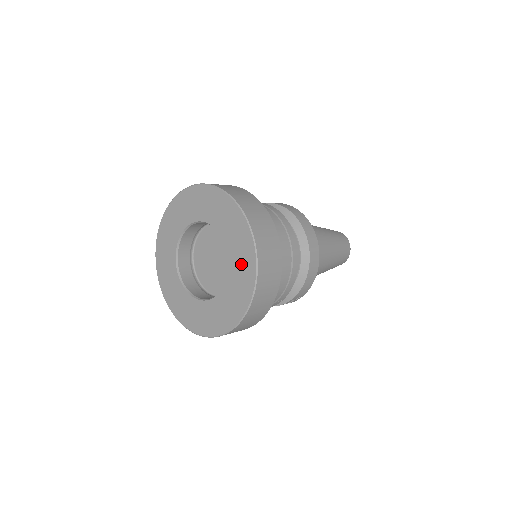
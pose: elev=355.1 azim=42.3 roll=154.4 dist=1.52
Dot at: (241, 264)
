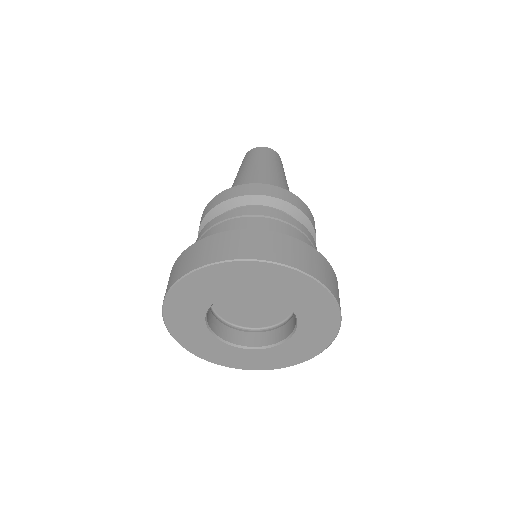
Dot at: (297, 291)
